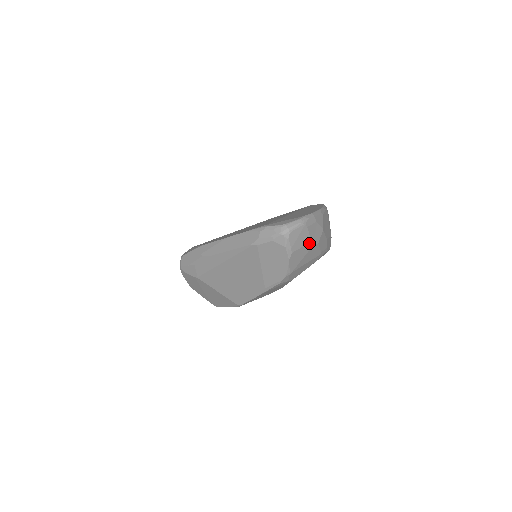
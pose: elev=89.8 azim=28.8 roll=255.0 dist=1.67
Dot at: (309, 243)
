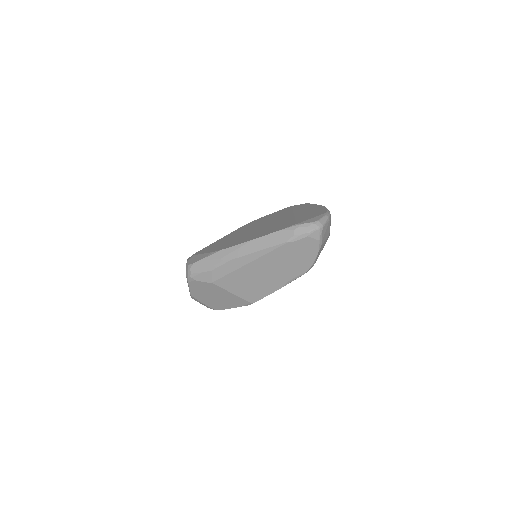
Dot at: (328, 236)
